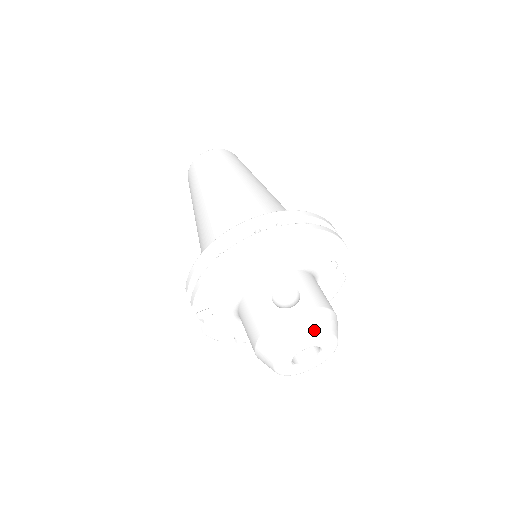
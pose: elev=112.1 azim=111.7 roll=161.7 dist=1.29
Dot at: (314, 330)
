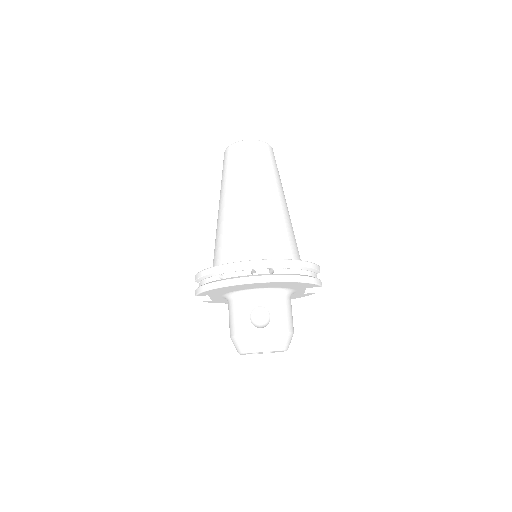
Dot at: (271, 347)
